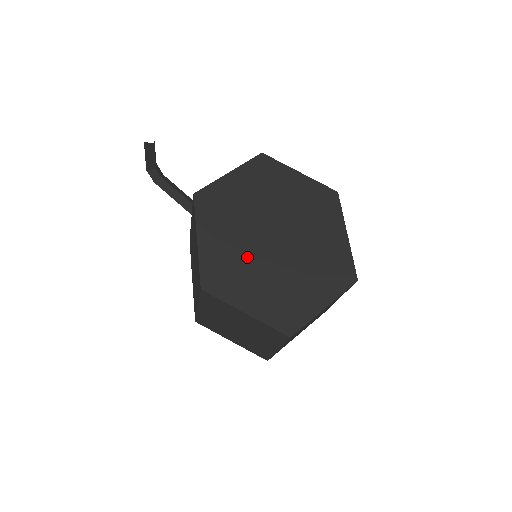
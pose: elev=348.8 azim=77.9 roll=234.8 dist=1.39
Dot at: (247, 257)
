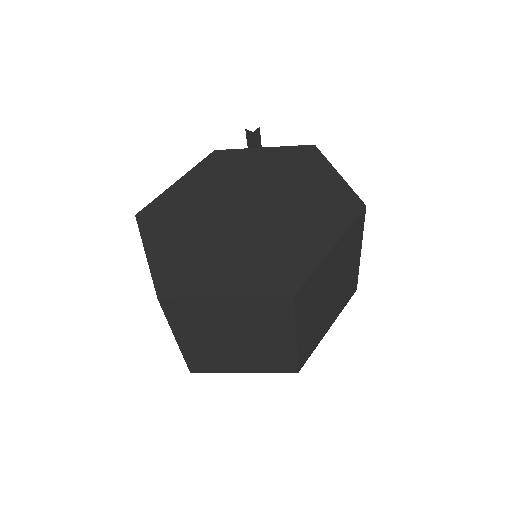
Dot at: (201, 213)
